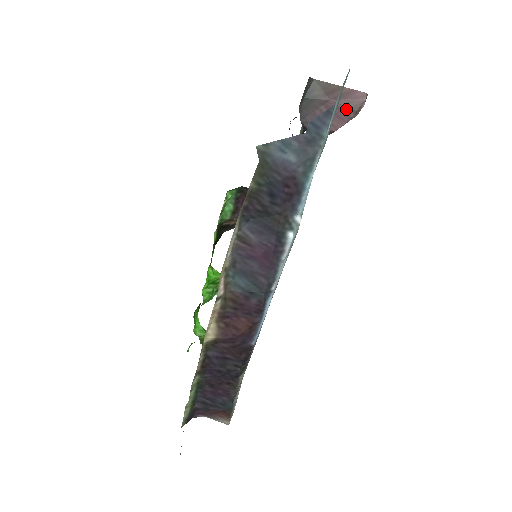
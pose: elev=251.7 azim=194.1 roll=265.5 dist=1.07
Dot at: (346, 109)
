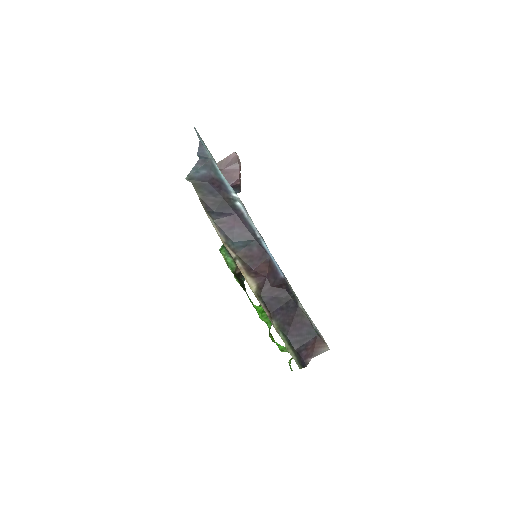
Dot at: (233, 166)
